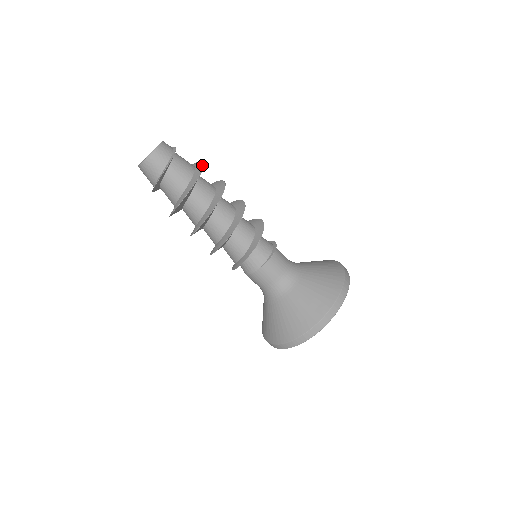
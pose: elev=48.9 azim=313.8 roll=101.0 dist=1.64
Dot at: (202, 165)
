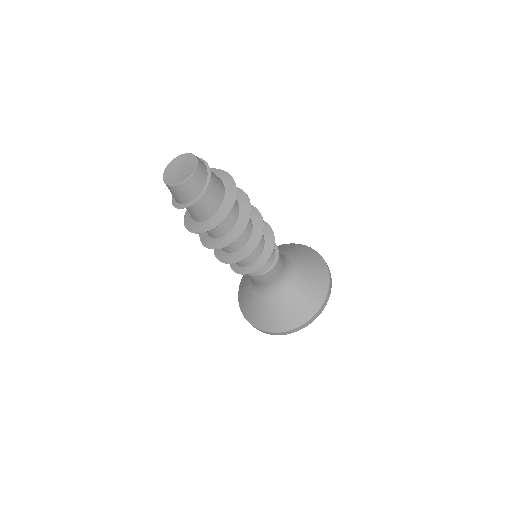
Dot at: (234, 193)
